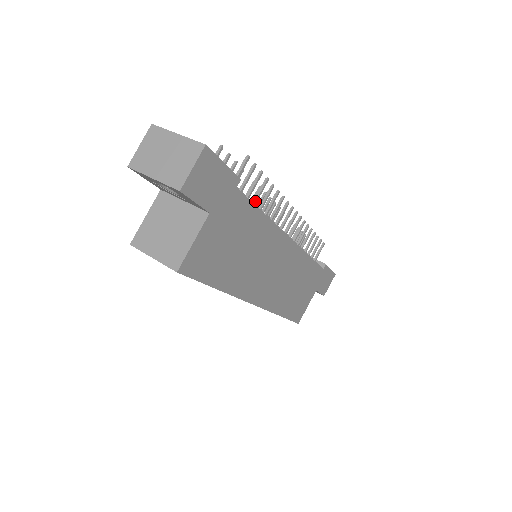
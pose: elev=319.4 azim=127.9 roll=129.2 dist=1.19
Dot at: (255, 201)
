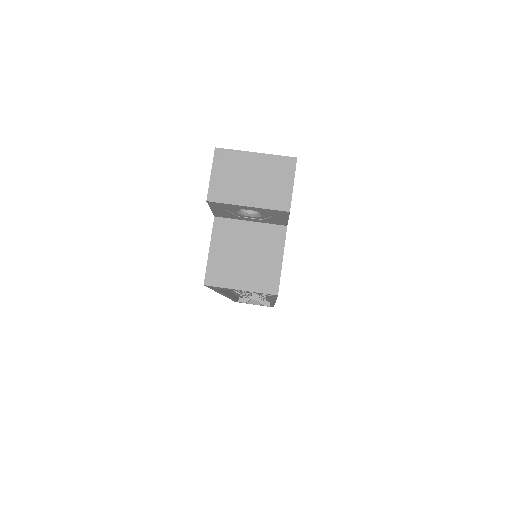
Dot at: occluded
